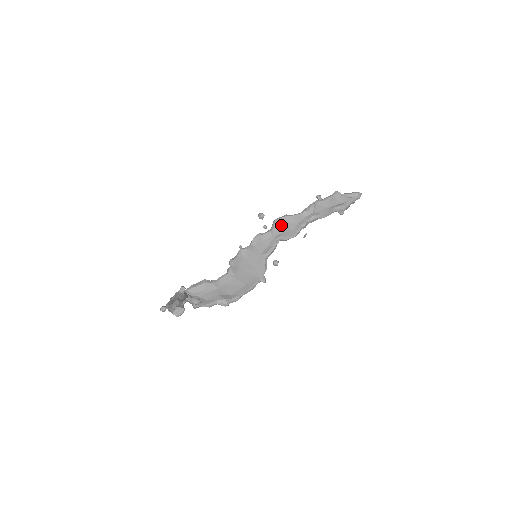
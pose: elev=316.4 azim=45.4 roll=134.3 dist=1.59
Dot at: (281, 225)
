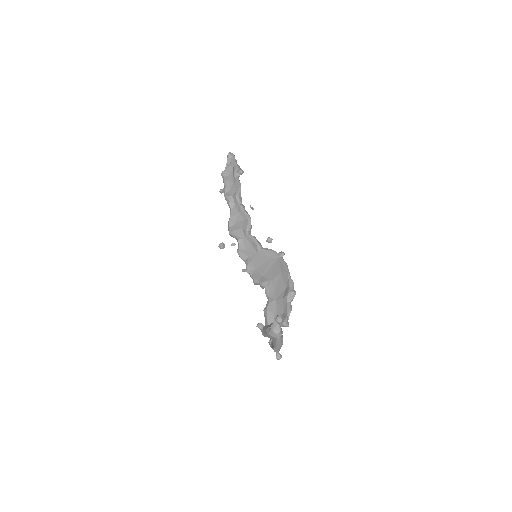
Dot at: (236, 229)
